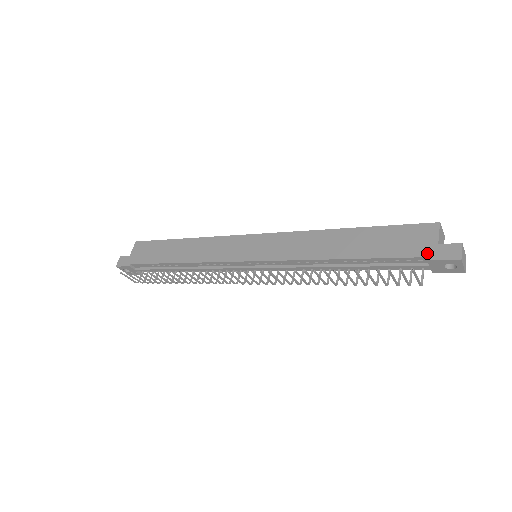
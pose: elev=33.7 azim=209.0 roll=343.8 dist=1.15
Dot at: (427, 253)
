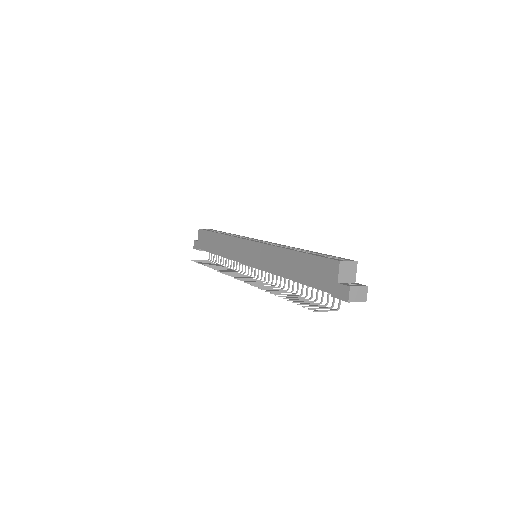
Dot at: (331, 290)
